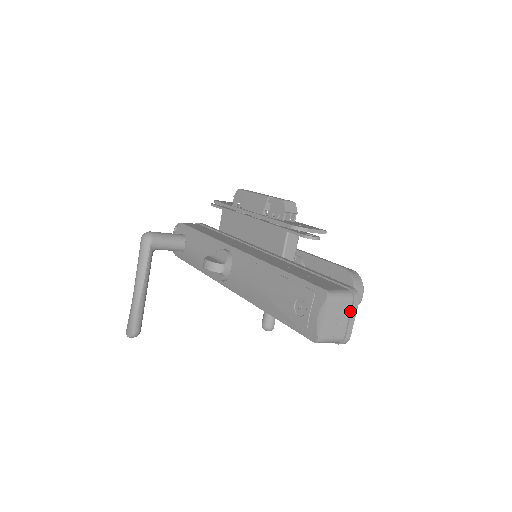
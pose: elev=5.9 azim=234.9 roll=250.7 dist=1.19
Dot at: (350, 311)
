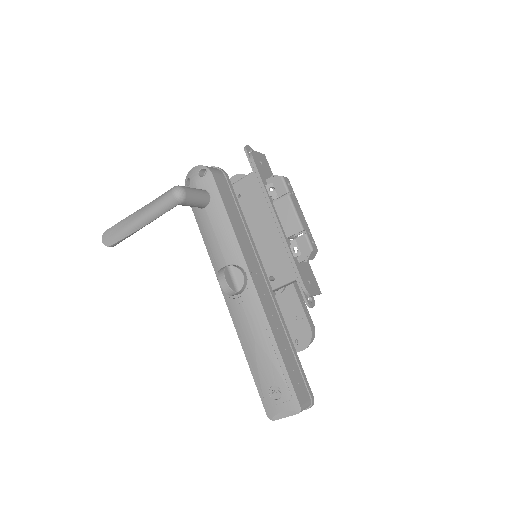
Dot at: occluded
